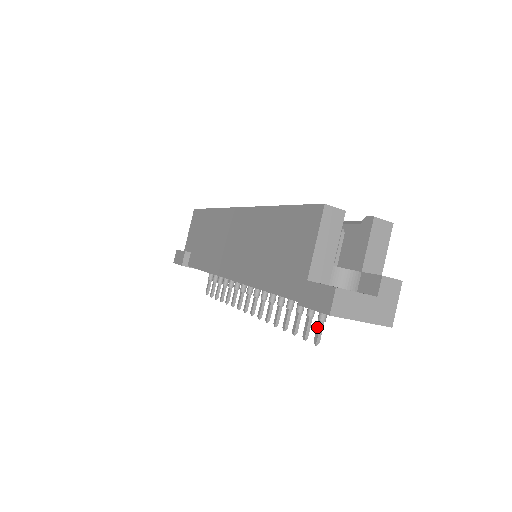
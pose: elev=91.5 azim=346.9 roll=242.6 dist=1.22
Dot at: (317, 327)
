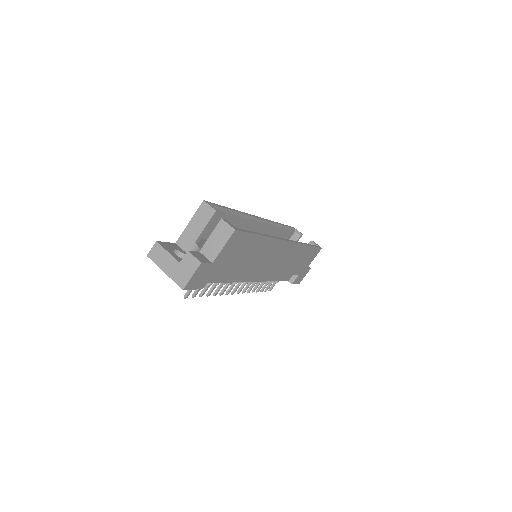
Dot at: occluded
